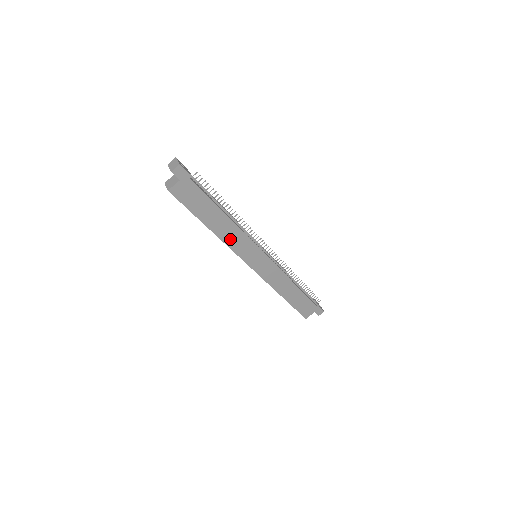
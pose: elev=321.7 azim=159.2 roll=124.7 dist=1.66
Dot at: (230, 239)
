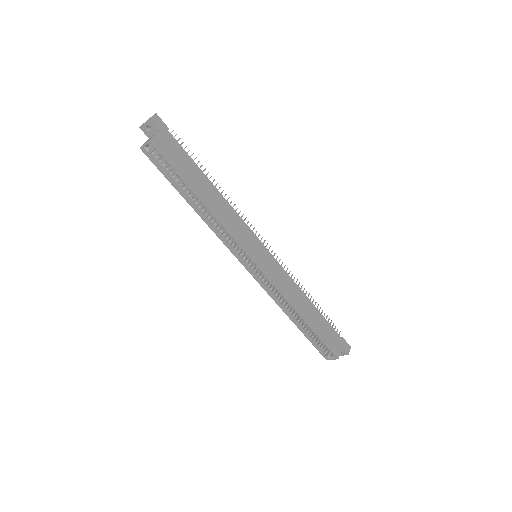
Dot at: (225, 219)
